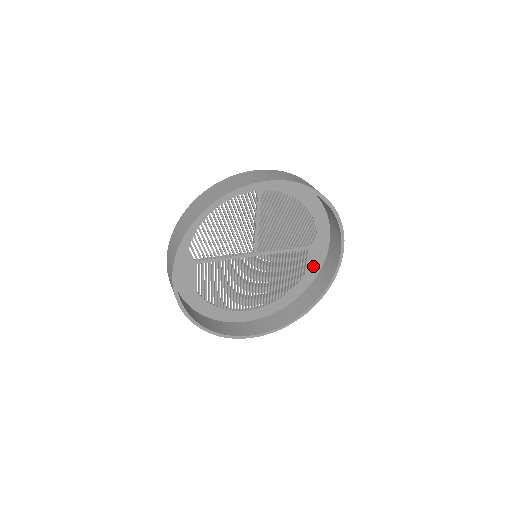
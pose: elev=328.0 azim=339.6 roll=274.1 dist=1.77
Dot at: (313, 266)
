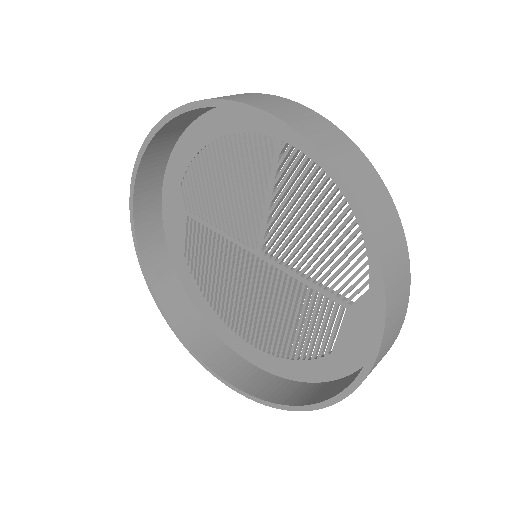
Dot at: (351, 348)
